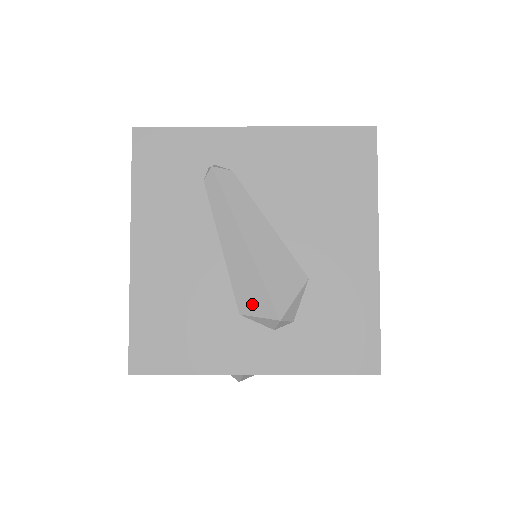
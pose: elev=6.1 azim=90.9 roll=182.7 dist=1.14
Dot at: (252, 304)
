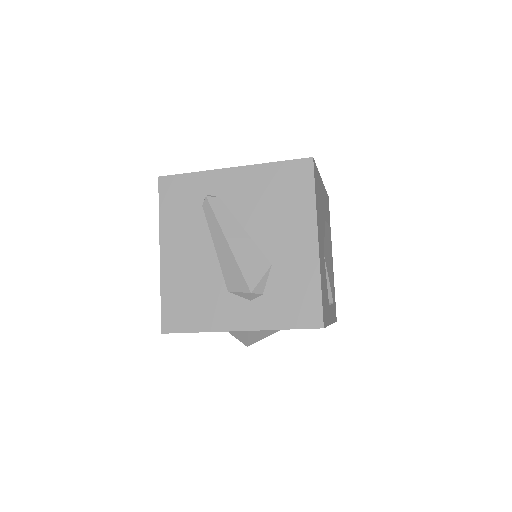
Dot at: (234, 284)
